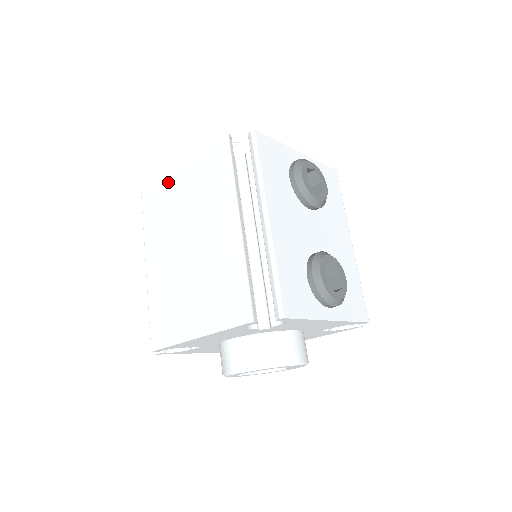
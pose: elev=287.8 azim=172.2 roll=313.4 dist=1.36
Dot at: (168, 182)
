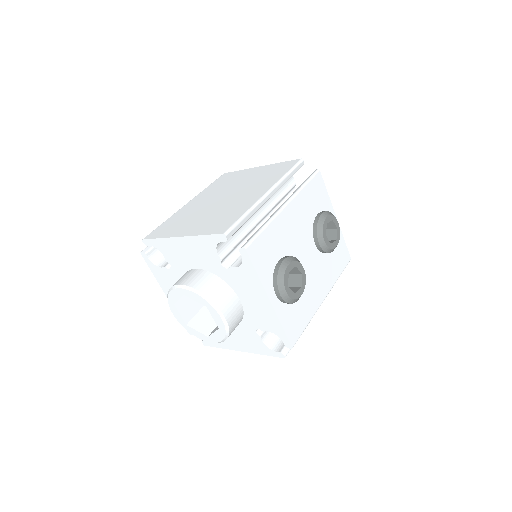
Dot at: (245, 172)
